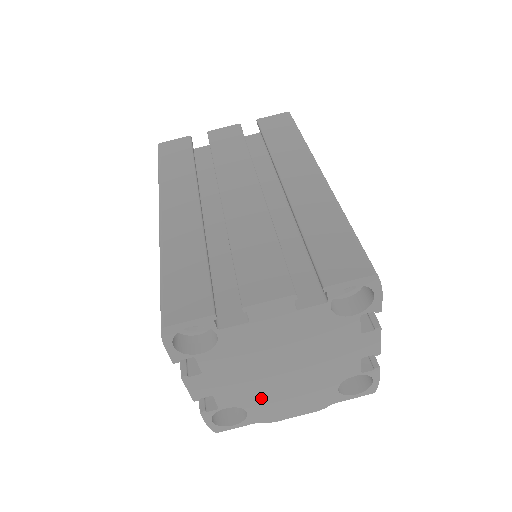
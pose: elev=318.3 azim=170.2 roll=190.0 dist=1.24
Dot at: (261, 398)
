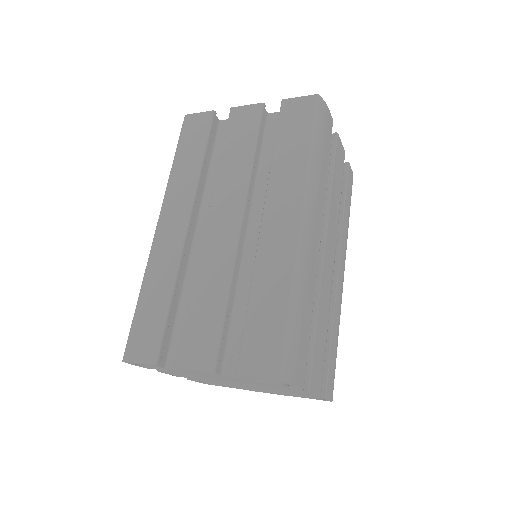
Dot at: (230, 385)
